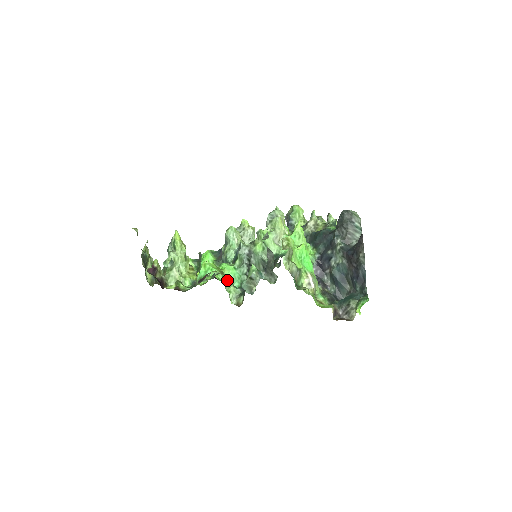
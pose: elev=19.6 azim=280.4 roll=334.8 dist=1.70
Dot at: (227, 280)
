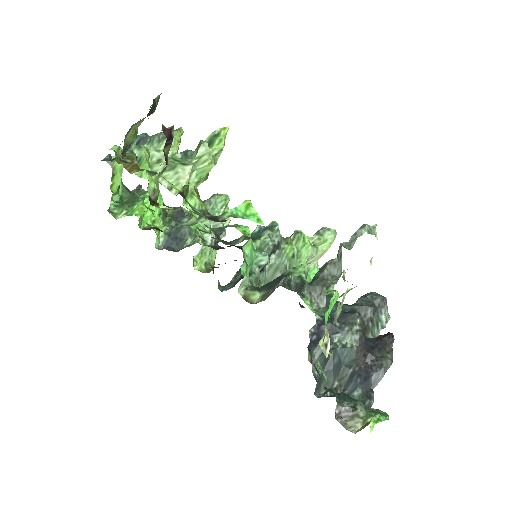
Dot at: (244, 253)
